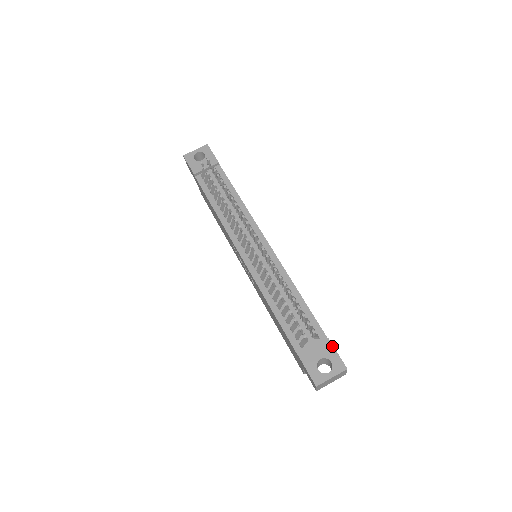
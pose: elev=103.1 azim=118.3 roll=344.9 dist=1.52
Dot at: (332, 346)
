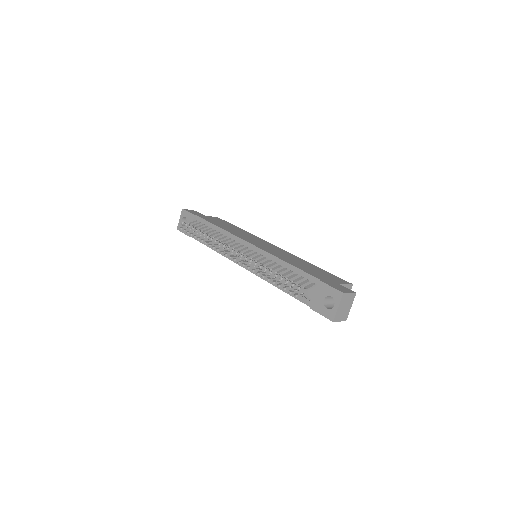
Dot at: (325, 284)
